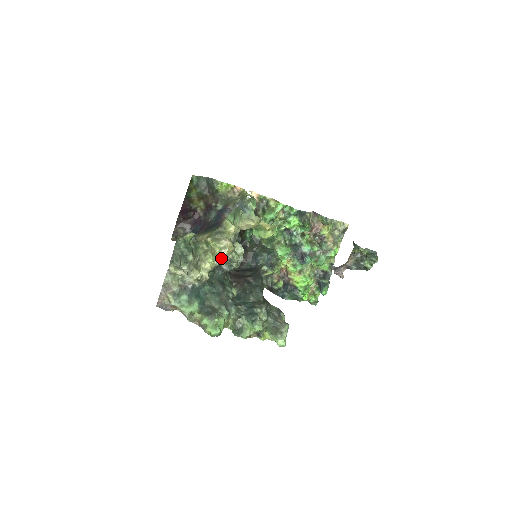
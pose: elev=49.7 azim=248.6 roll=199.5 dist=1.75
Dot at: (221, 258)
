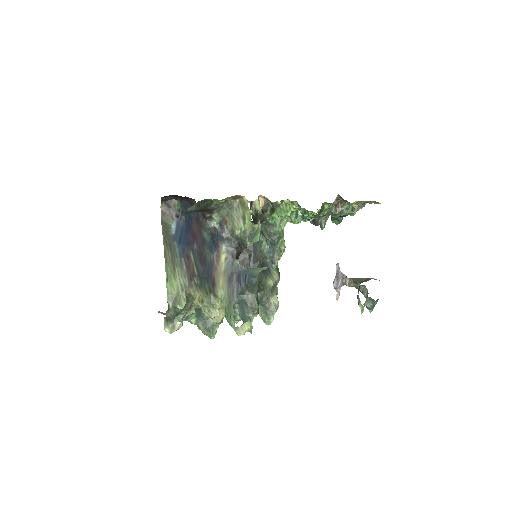
Dot at: occluded
